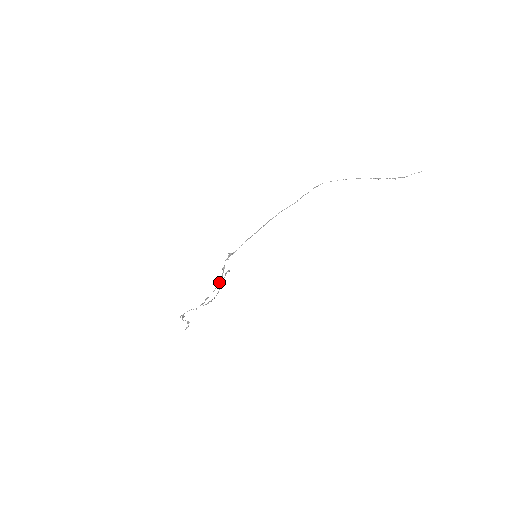
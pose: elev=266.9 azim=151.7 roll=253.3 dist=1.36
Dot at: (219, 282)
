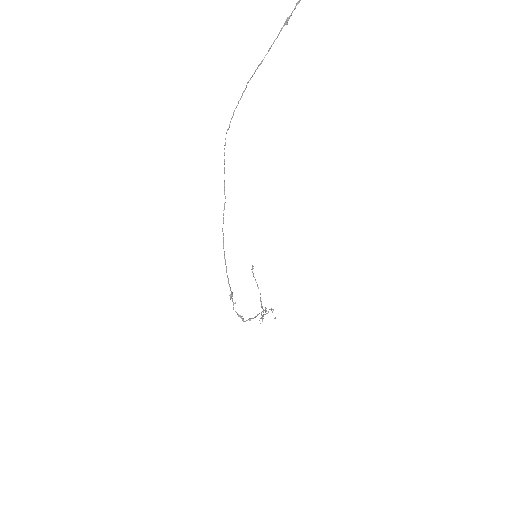
Dot at: occluded
